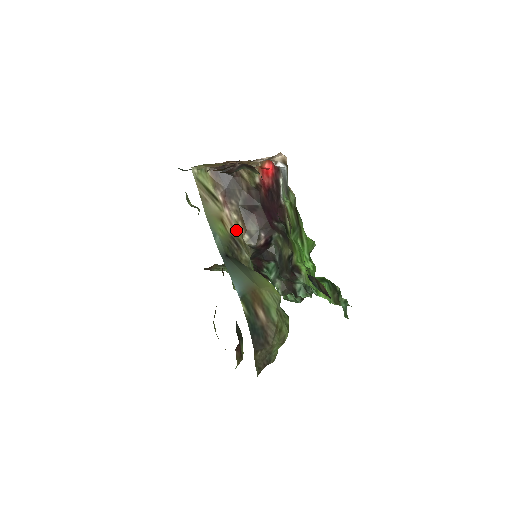
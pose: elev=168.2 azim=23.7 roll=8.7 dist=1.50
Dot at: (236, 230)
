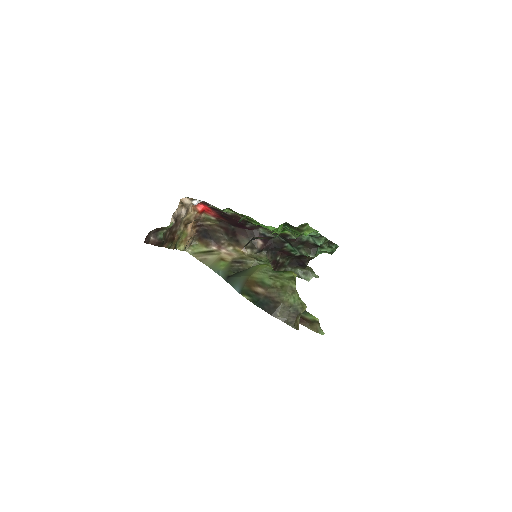
Dot at: (236, 255)
